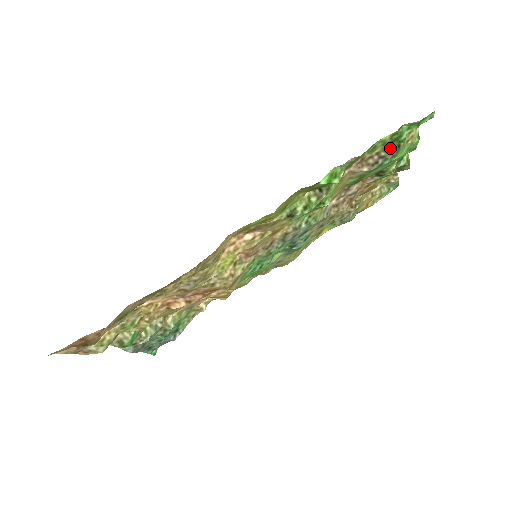
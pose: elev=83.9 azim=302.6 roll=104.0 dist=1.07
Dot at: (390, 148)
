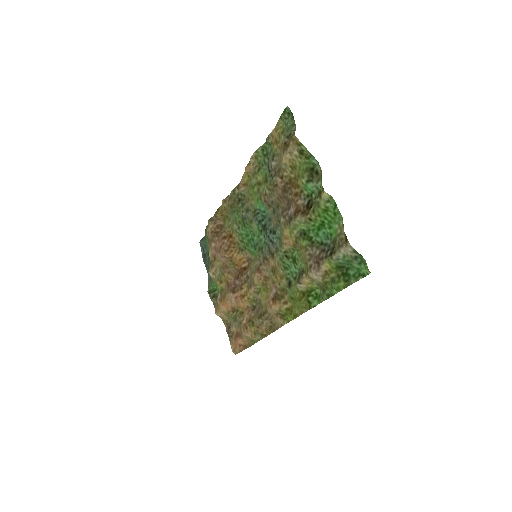
Dot at: (333, 252)
